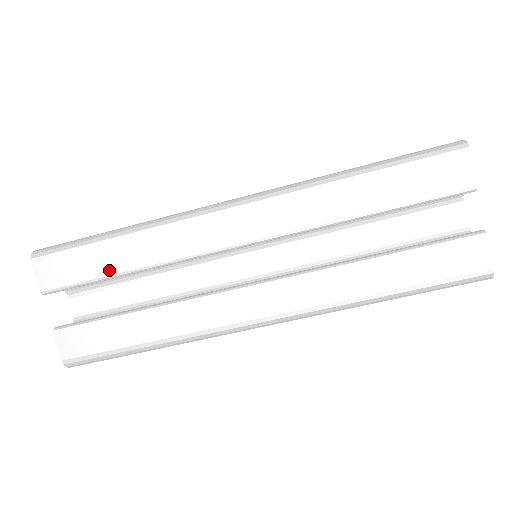
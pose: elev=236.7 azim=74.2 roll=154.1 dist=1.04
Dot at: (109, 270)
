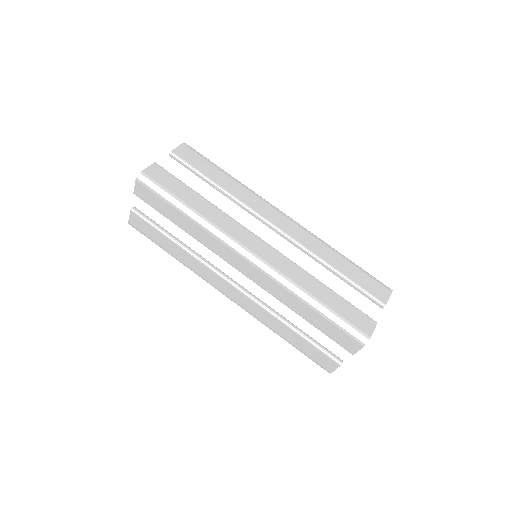
Dot at: (210, 176)
